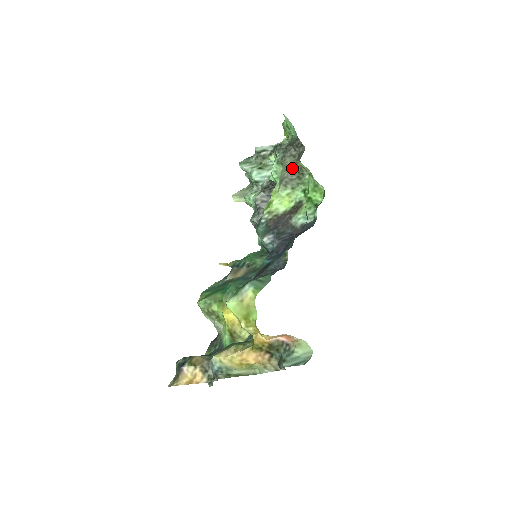
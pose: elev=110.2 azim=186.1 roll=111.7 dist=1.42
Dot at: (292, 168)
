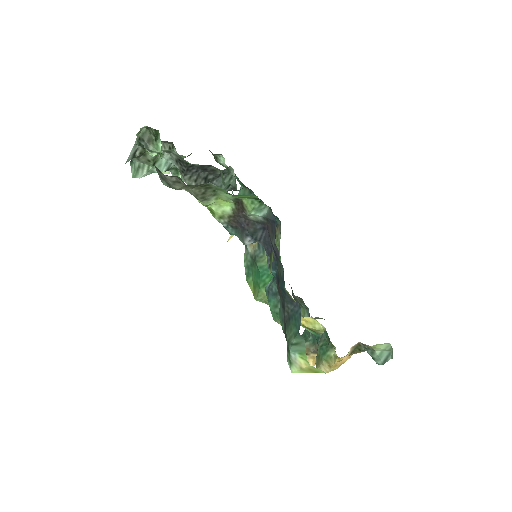
Dot at: (191, 188)
